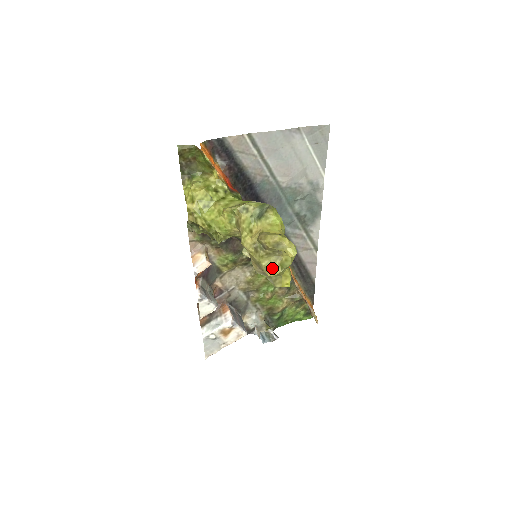
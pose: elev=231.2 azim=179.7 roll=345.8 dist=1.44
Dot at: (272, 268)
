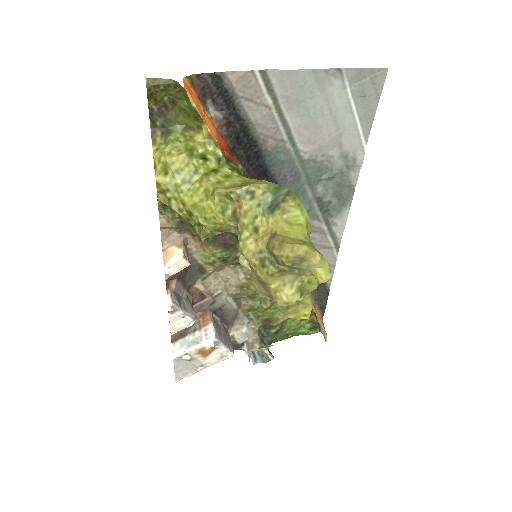
Dot at: (286, 294)
